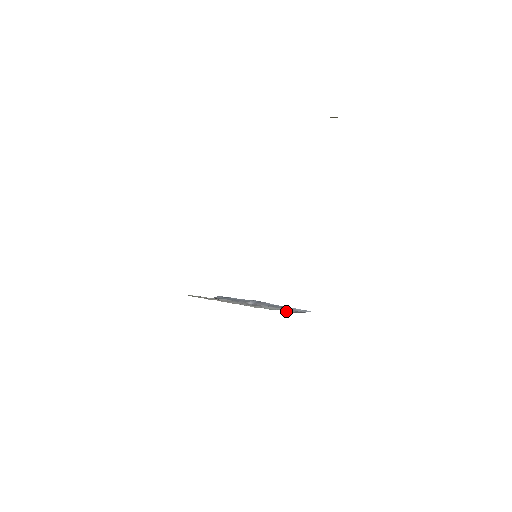
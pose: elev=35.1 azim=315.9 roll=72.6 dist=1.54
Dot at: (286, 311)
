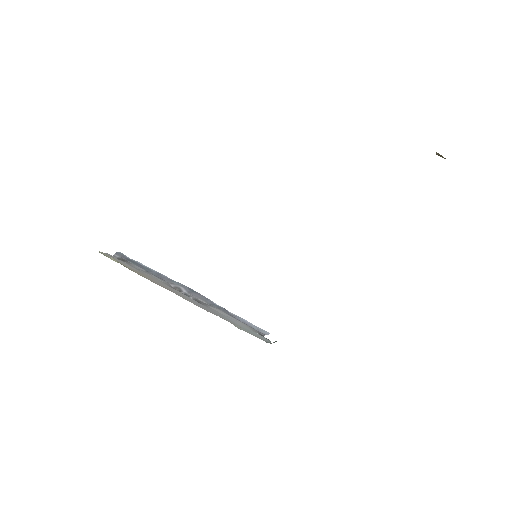
Dot at: (257, 333)
